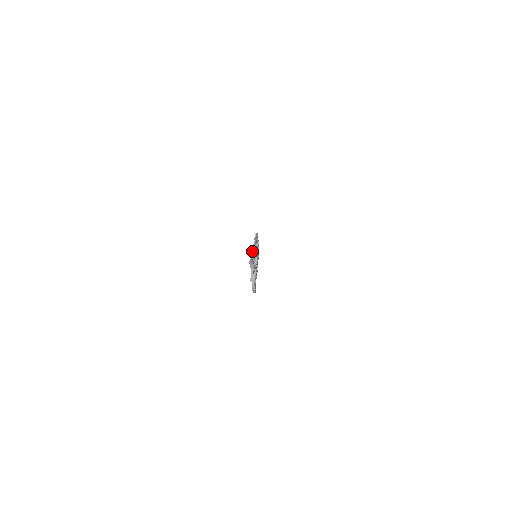
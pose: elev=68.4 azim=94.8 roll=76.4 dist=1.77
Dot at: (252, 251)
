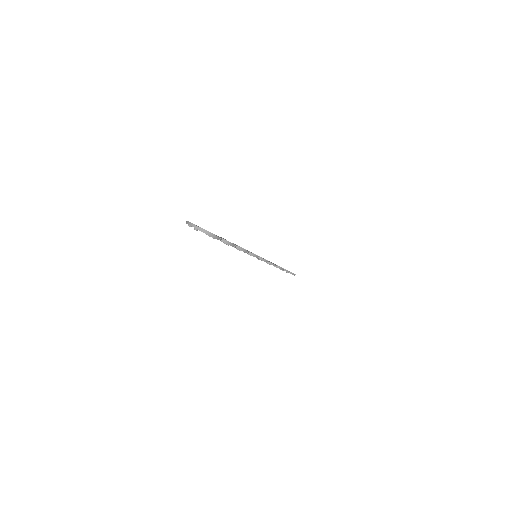
Dot at: occluded
